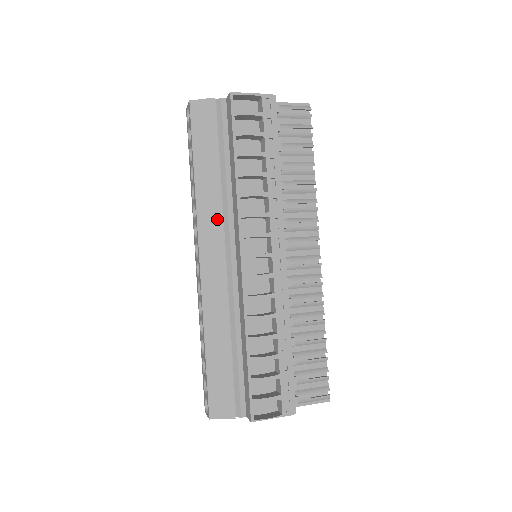
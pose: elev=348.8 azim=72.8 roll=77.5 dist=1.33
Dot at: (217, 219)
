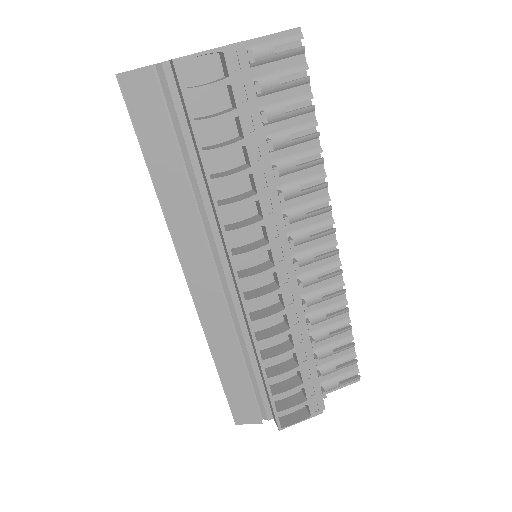
Dot at: (197, 236)
